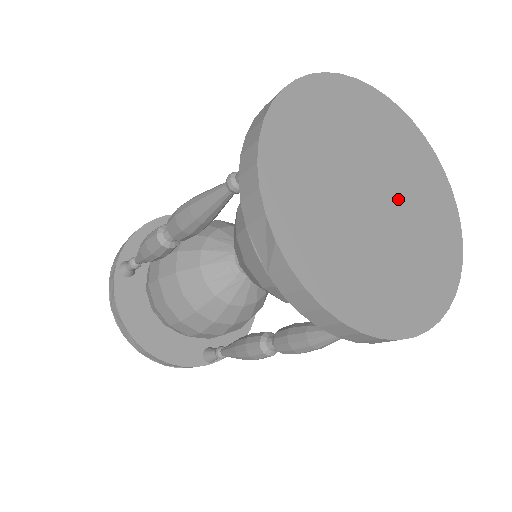
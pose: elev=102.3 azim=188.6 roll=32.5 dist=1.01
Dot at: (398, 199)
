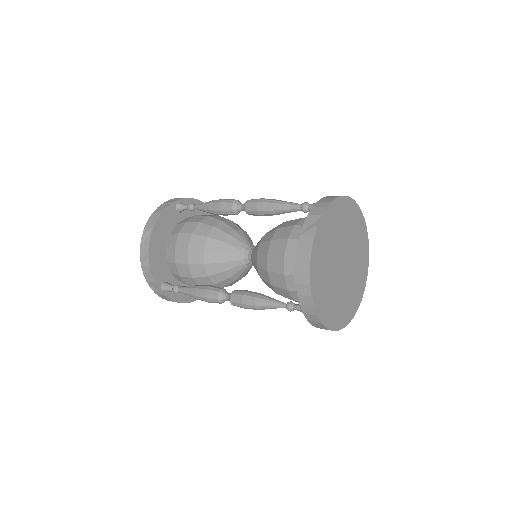
Dot at: (347, 276)
